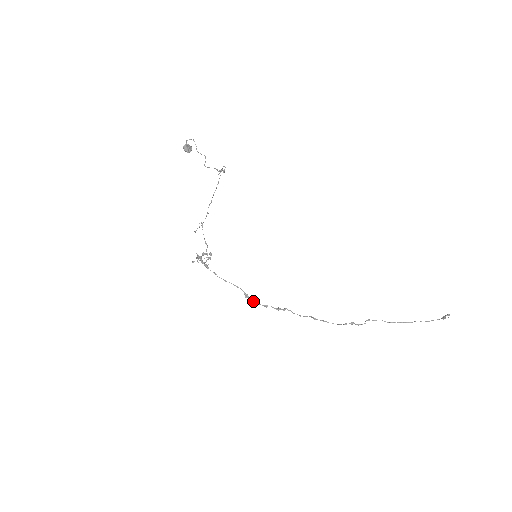
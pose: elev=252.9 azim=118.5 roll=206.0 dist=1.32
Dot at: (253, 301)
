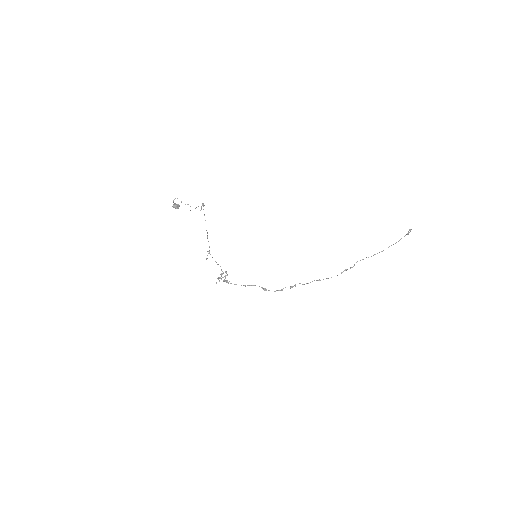
Dot at: occluded
